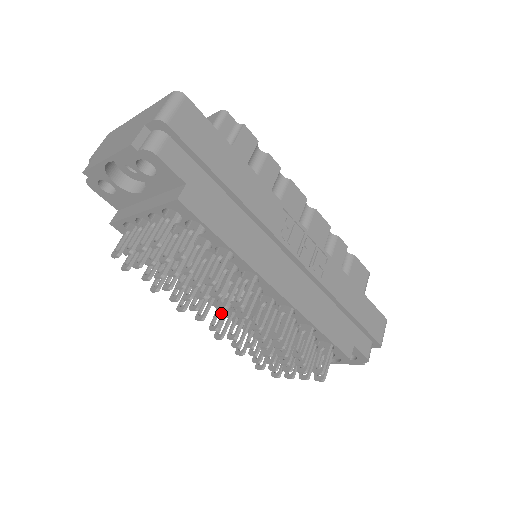
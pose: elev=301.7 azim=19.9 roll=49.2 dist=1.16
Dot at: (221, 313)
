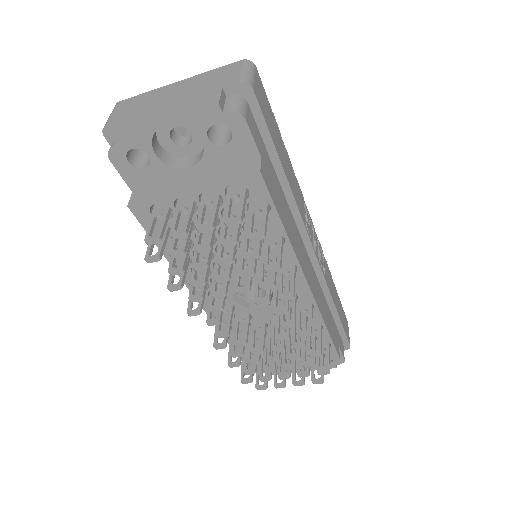
Dot at: occluded
